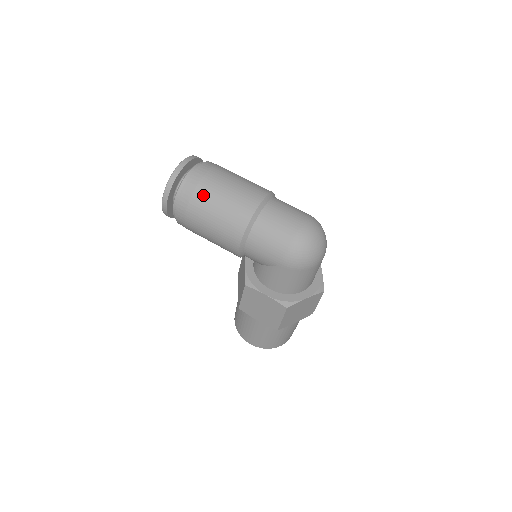
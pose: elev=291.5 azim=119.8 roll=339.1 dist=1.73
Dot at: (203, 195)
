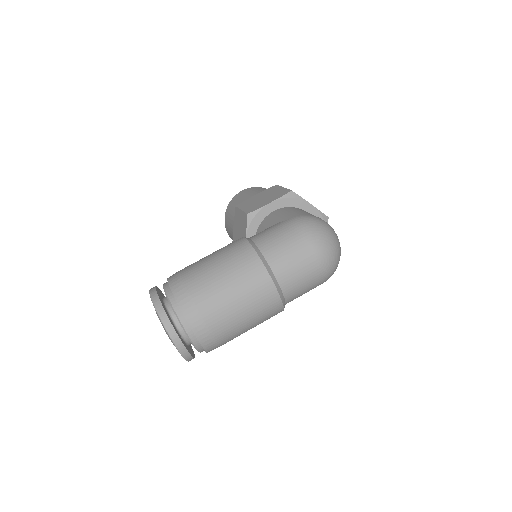
Dot at: (229, 339)
